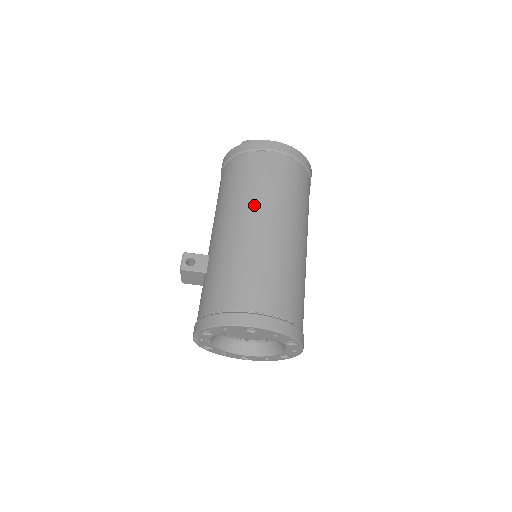
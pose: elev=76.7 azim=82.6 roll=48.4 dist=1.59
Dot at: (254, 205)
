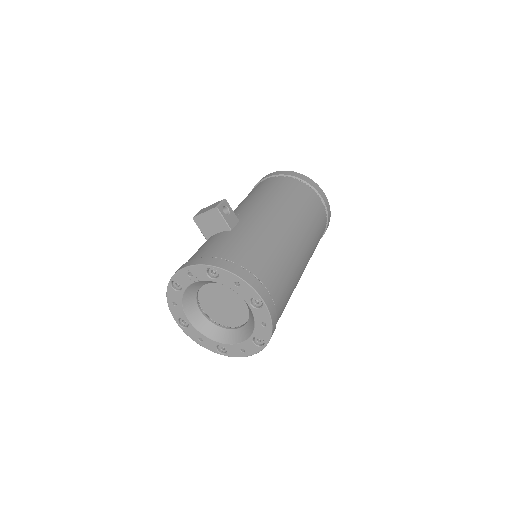
Dot at: (299, 221)
